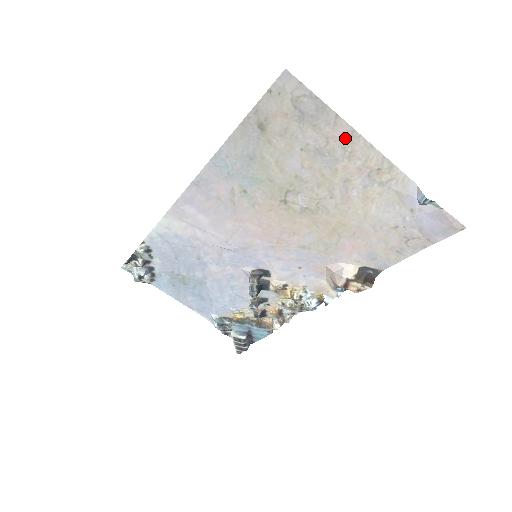
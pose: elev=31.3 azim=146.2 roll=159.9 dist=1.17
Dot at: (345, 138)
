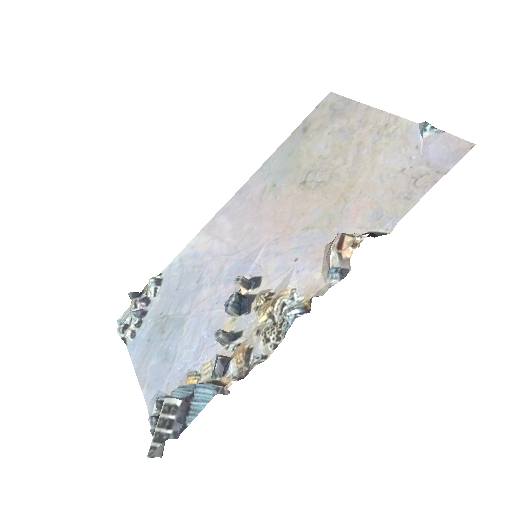
Dot at: (362, 114)
